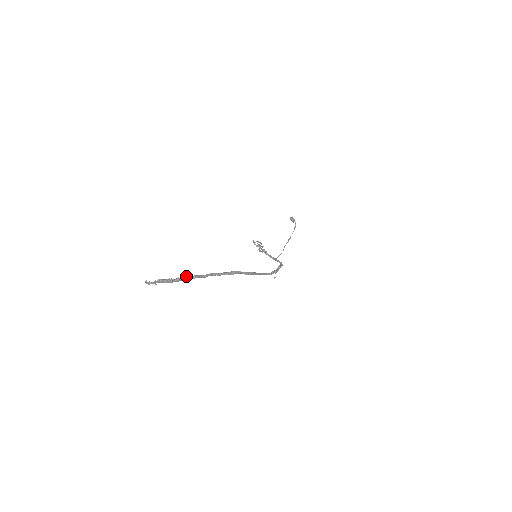
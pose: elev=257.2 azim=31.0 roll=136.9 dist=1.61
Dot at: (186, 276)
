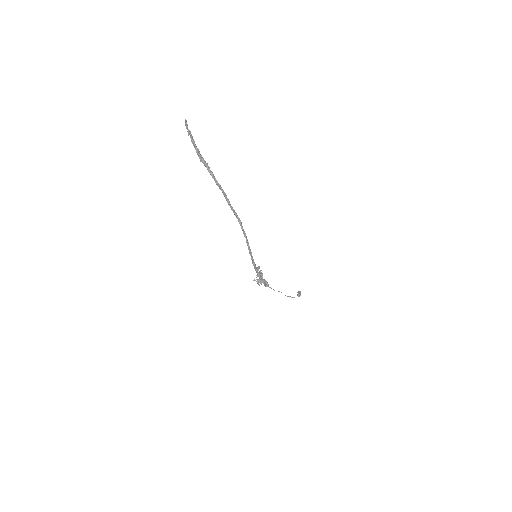
Dot at: occluded
